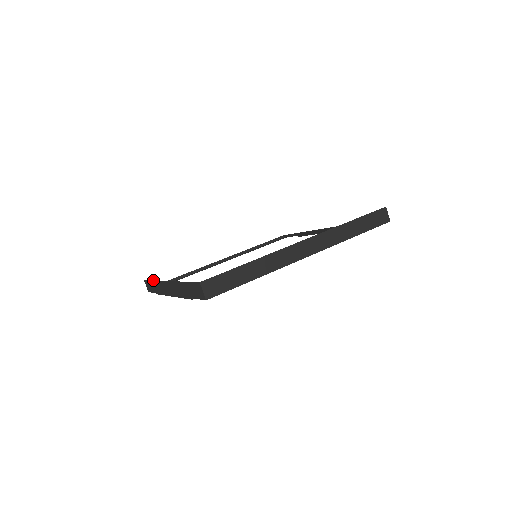
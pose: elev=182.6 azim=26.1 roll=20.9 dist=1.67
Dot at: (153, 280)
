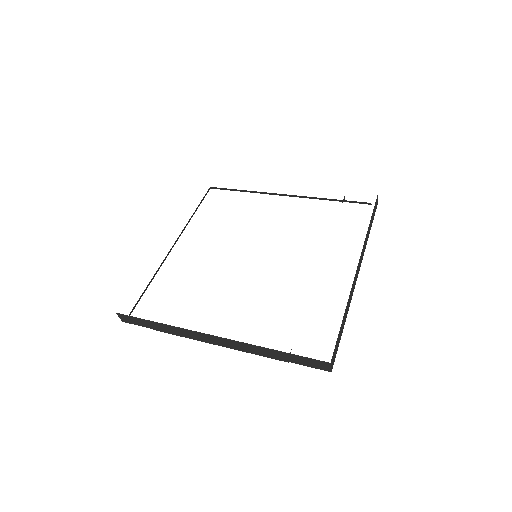
Dot at: (159, 323)
